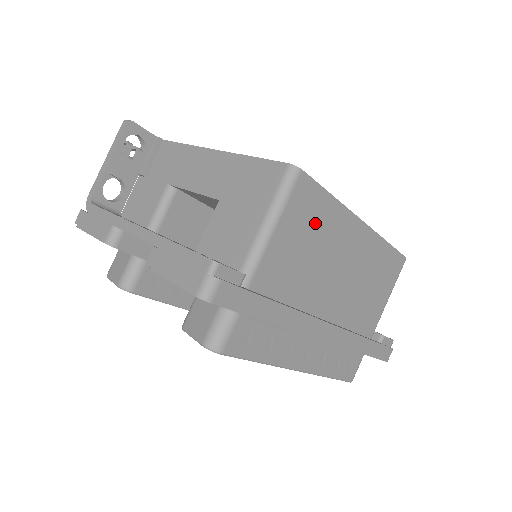
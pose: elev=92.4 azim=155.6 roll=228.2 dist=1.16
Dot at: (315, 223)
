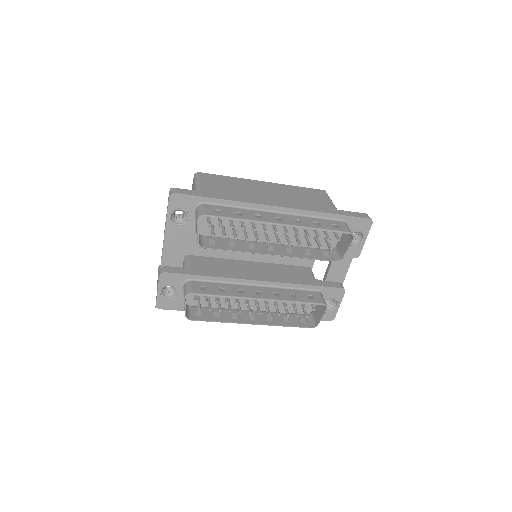
Dot at: (226, 183)
